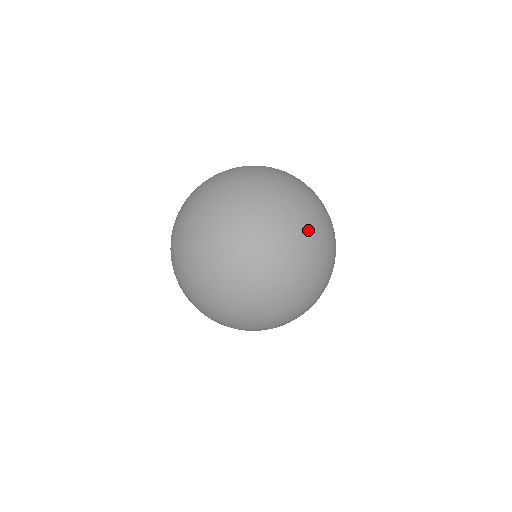
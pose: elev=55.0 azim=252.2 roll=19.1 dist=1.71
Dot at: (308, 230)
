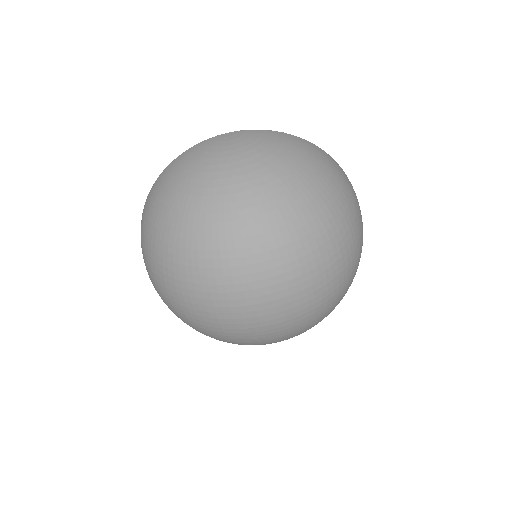
Dot at: (299, 223)
